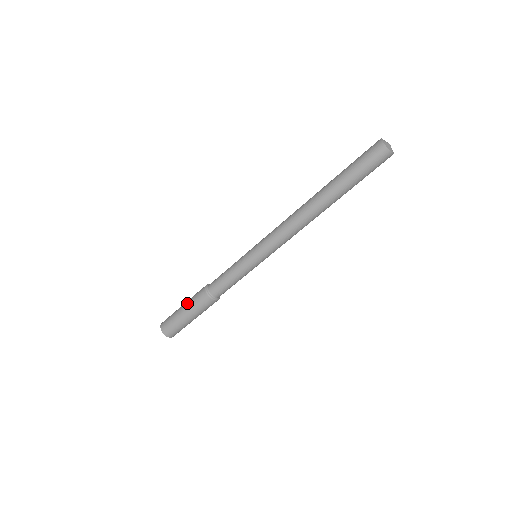
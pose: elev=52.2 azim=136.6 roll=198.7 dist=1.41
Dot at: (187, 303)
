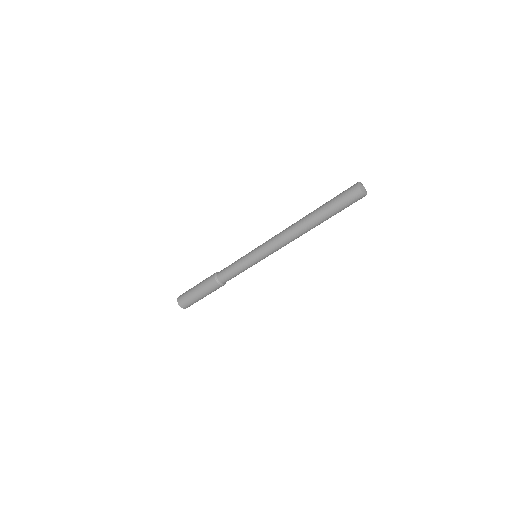
Dot at: (200, 289)
